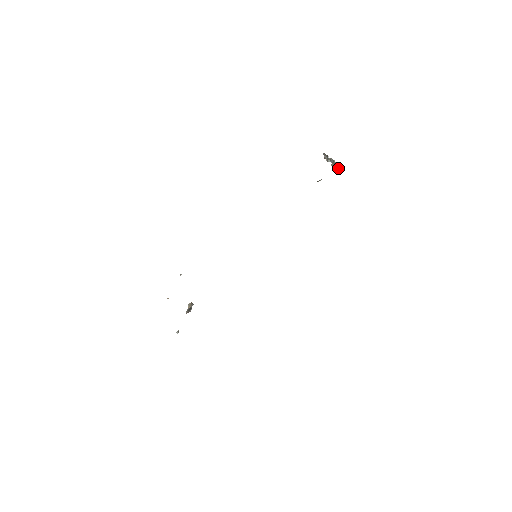
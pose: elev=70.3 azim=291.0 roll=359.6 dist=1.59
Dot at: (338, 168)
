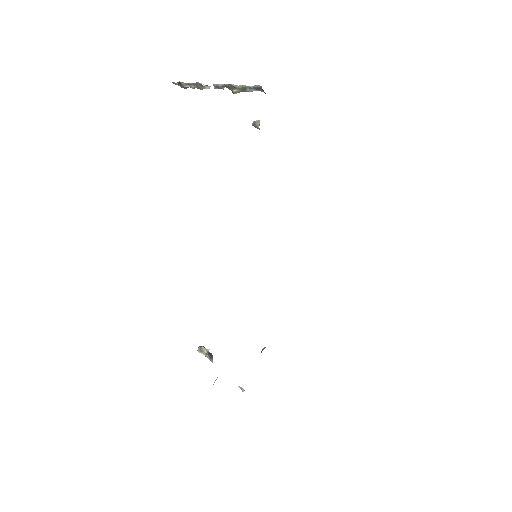
Dot at: occluded
